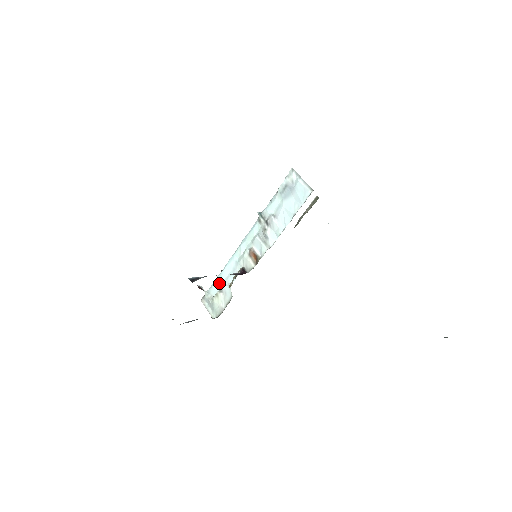
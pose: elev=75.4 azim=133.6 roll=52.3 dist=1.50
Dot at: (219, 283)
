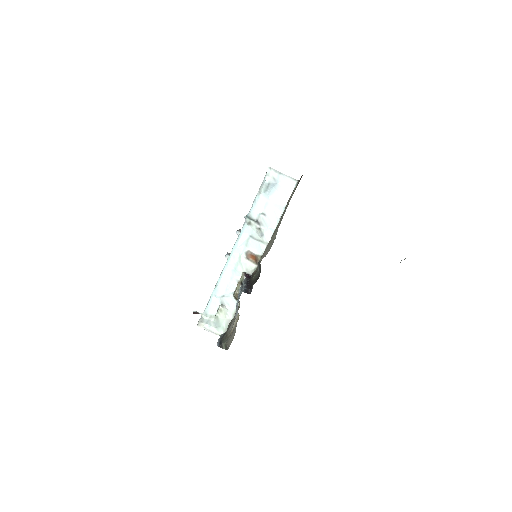
Dot at: (217, 299)
